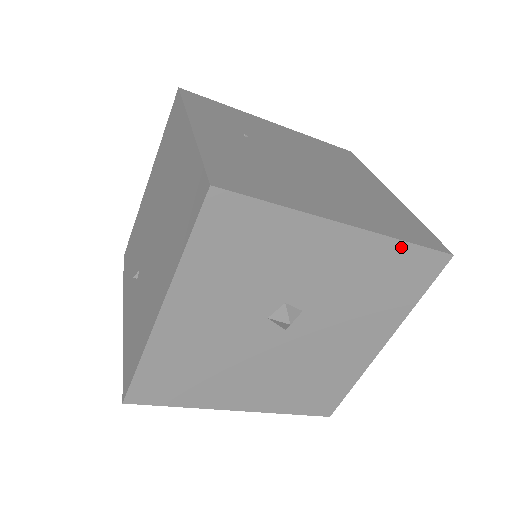
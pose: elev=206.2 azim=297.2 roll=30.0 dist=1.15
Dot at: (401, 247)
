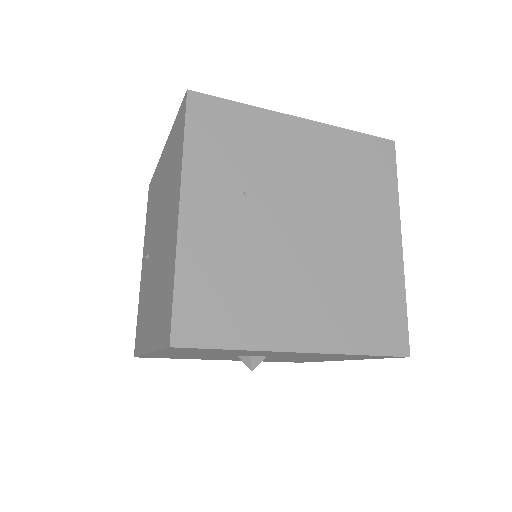
Dot at: (356, 355)
